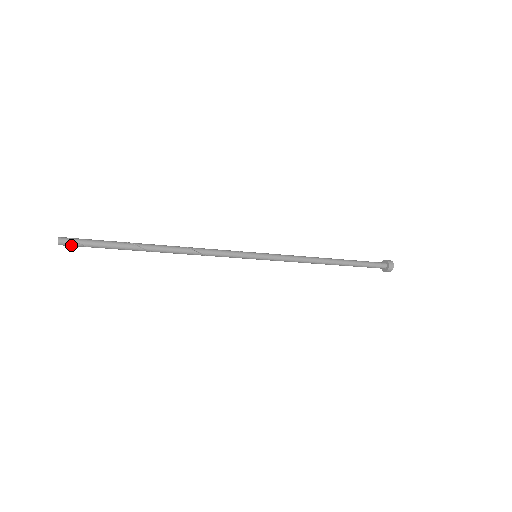
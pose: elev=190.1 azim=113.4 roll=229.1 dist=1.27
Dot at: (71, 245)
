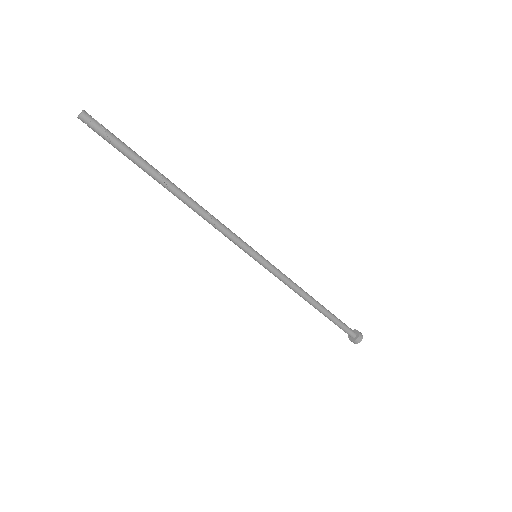
Dot at: (93, 125)
